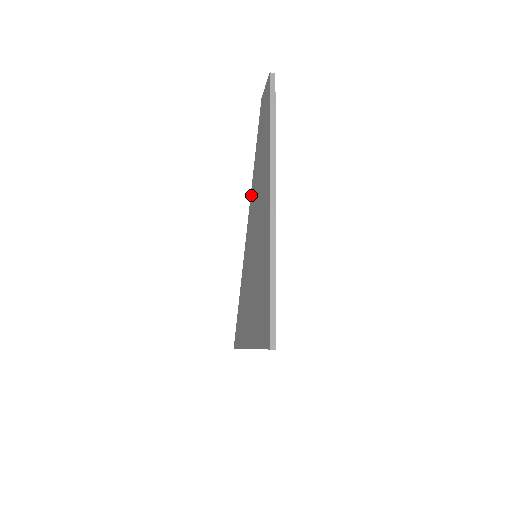
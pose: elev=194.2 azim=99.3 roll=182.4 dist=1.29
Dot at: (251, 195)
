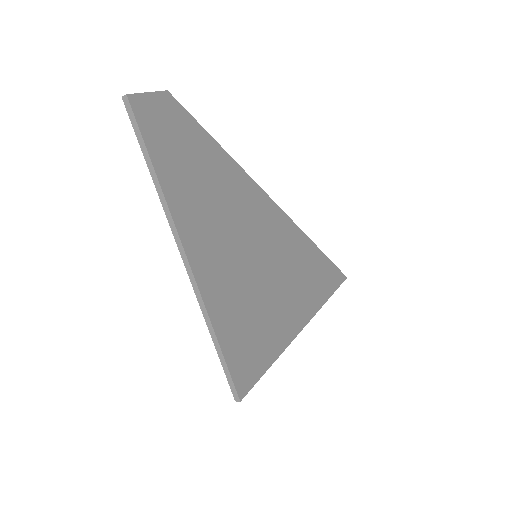
Dot at: occluded
